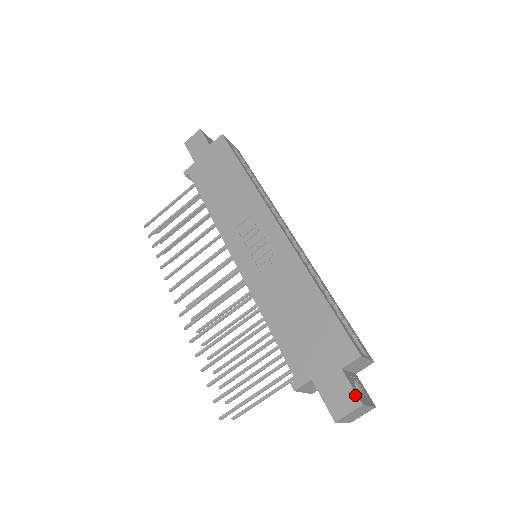
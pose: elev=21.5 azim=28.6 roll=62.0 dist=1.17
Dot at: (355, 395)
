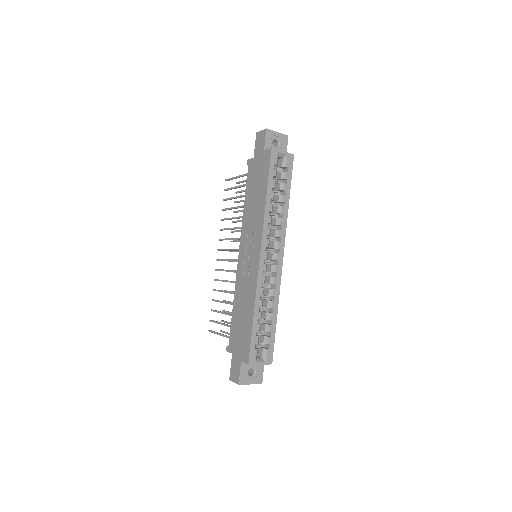
Dot at: (239, 378)
